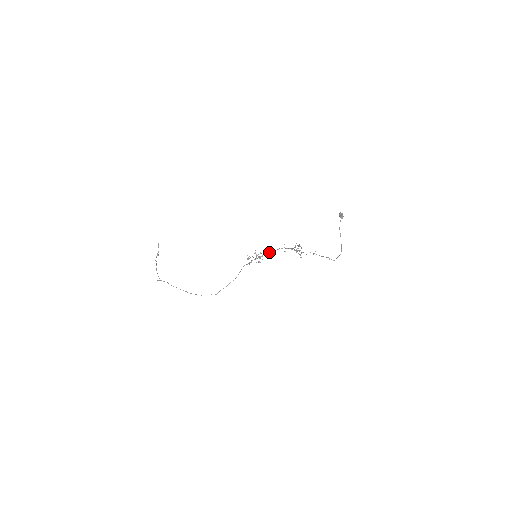
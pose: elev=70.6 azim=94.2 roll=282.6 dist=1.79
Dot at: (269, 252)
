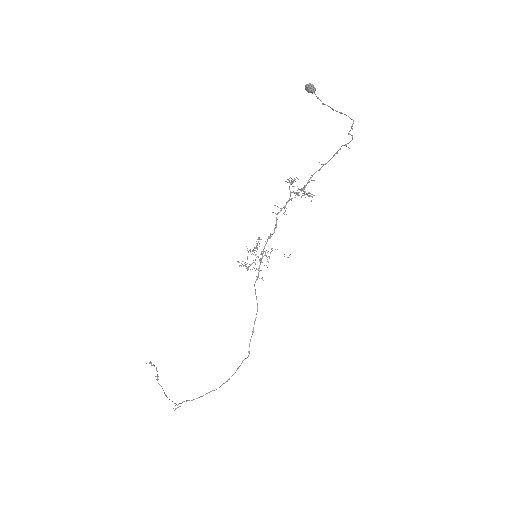
Dot at: occluded
